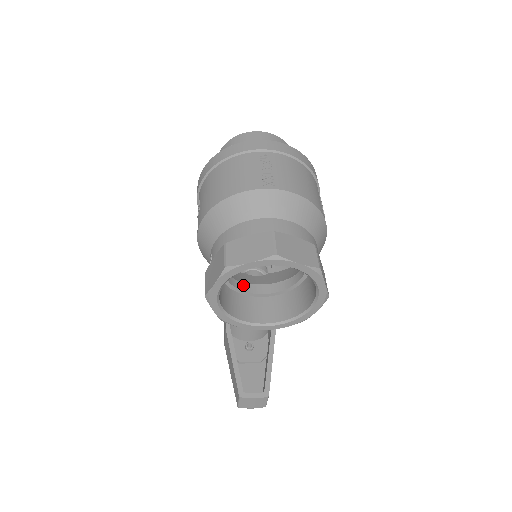
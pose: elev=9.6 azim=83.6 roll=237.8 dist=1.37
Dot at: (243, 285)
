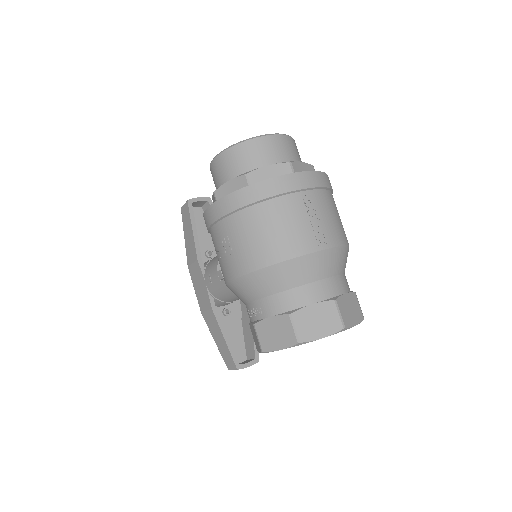
Dot at: occluded
